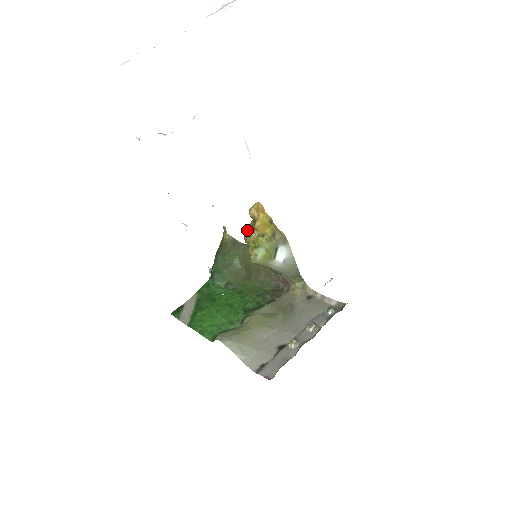
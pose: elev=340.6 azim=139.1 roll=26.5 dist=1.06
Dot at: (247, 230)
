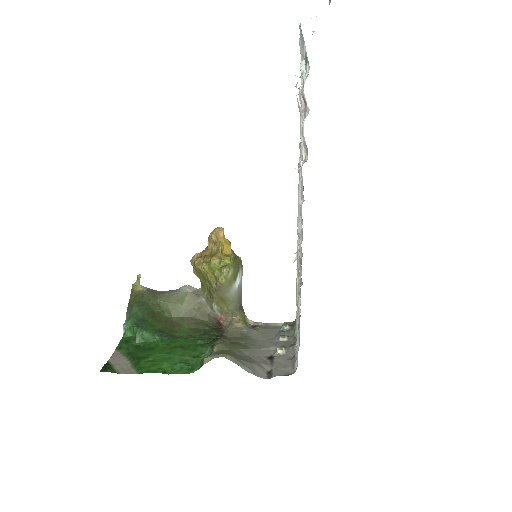
Dot at: (199, 259)
